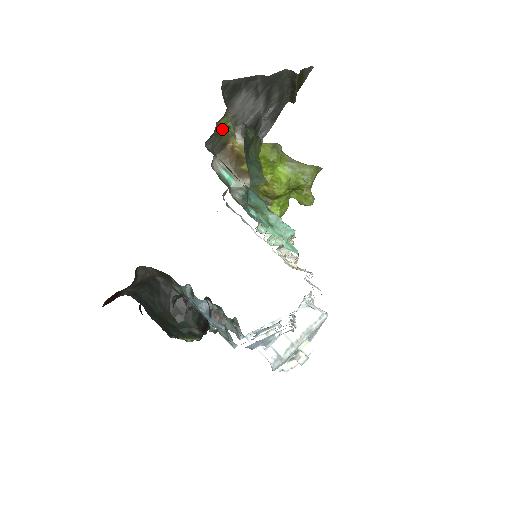
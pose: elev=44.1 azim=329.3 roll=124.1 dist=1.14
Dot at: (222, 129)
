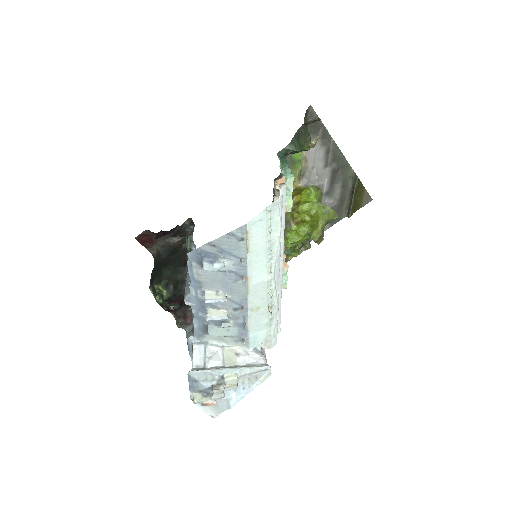
Dot at: (295, 158)
